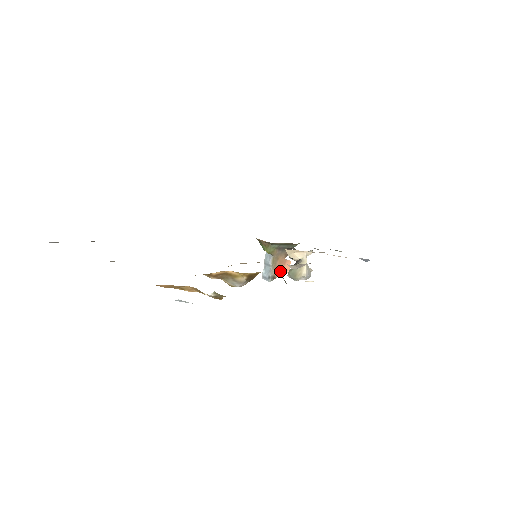
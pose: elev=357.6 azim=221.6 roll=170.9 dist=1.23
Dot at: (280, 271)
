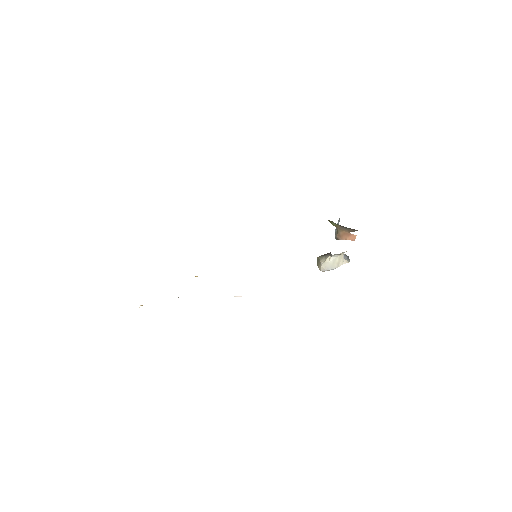
Dot at: (344, 238)
